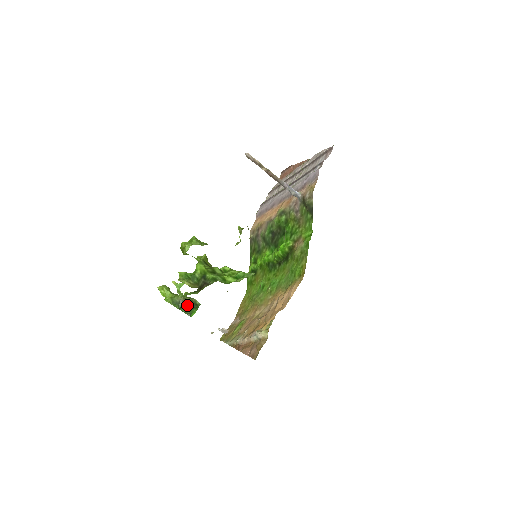
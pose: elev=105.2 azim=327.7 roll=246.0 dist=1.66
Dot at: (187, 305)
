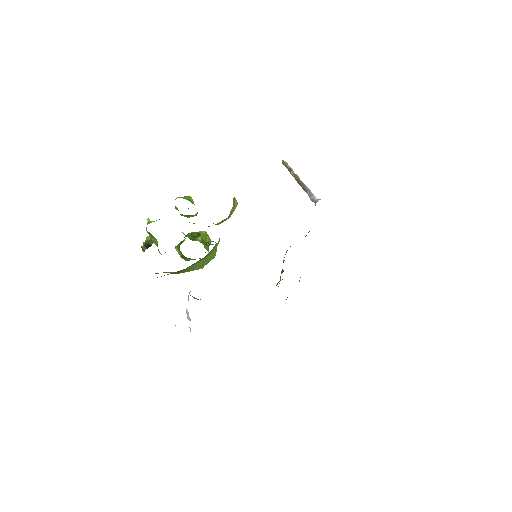
Dot at: (149, 245)
